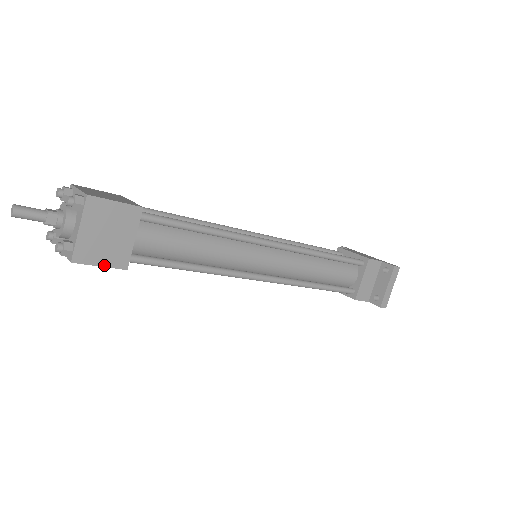
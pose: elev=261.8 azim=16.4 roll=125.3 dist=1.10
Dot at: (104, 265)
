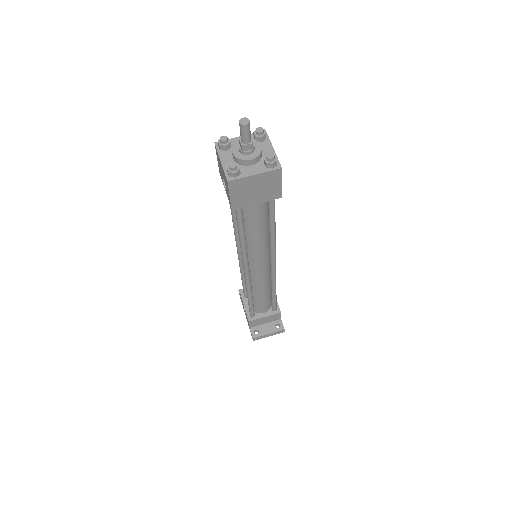
Dot at: (231, 198)
